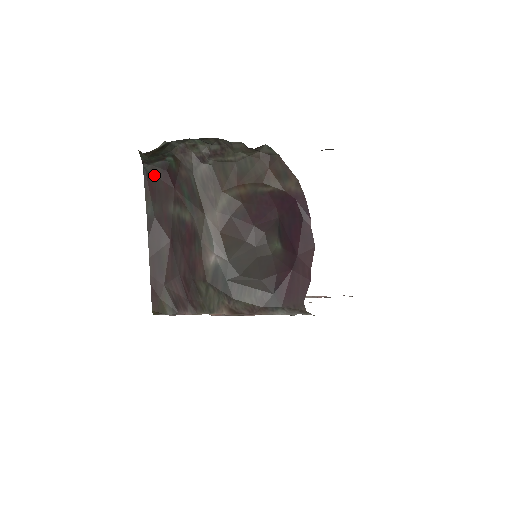
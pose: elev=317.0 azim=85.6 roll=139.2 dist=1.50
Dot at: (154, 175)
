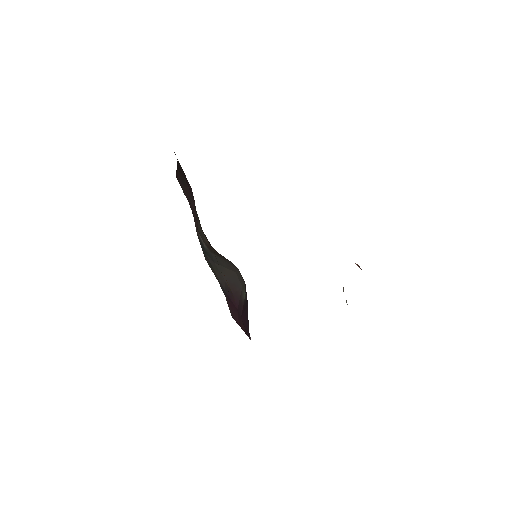
Dot at: (180, 167)
